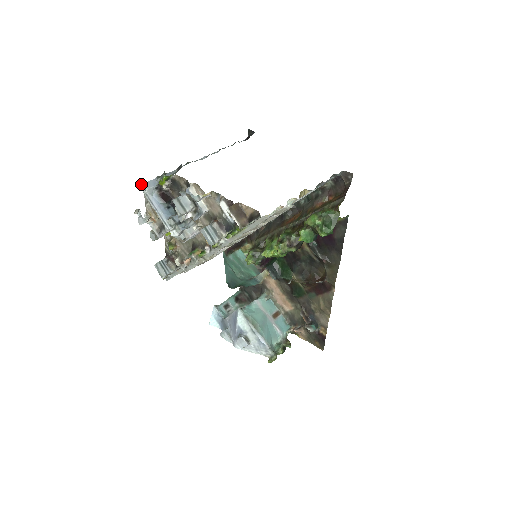
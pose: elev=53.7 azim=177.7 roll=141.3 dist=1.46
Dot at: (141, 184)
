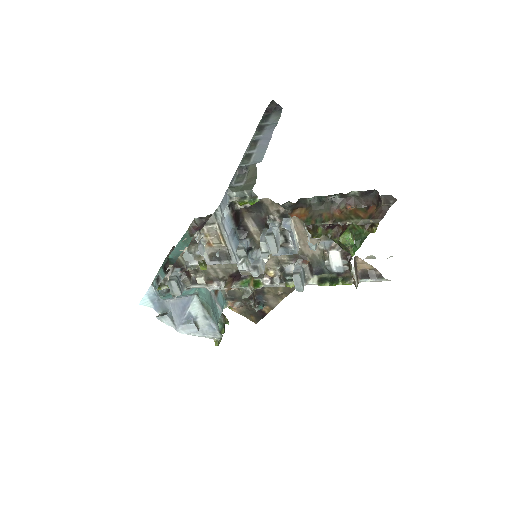
Dot at: occluded
